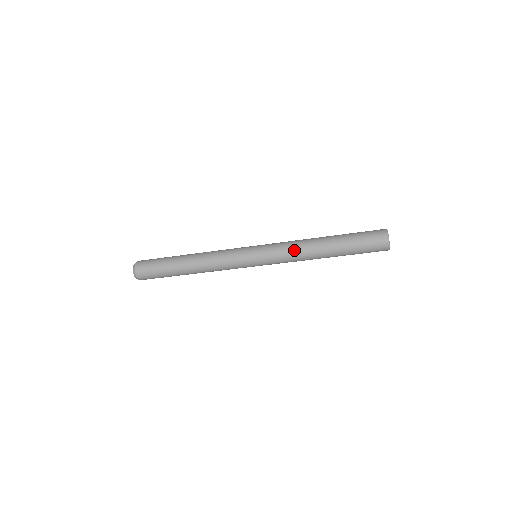
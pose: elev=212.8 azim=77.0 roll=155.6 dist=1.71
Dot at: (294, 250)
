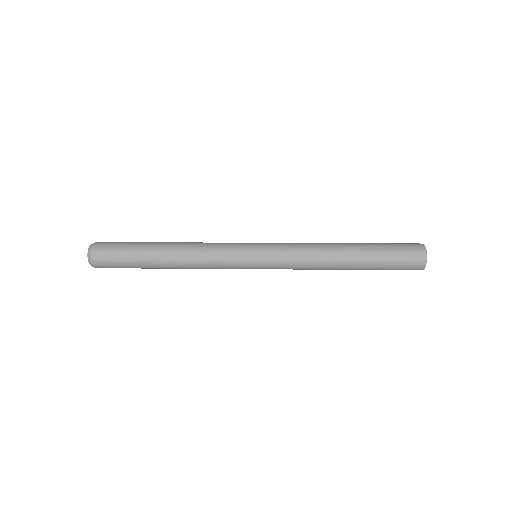
Dot at: (308, 262)
